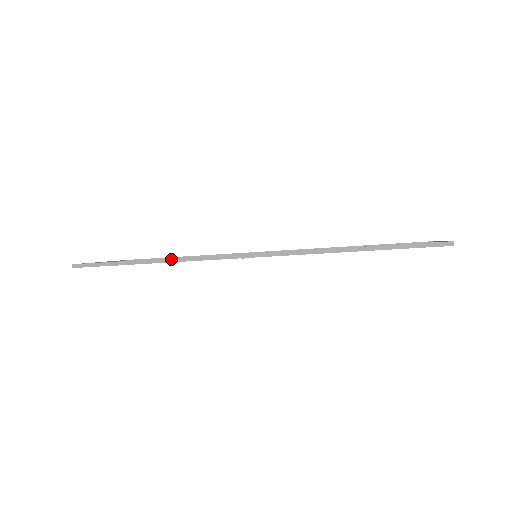
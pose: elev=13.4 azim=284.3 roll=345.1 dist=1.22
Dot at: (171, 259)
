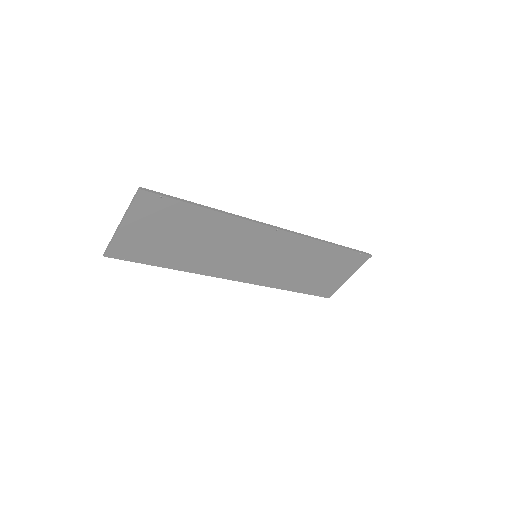
Dot at: (230, 213)
